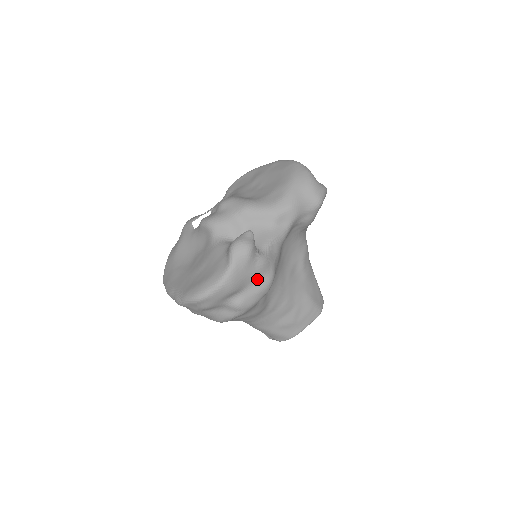
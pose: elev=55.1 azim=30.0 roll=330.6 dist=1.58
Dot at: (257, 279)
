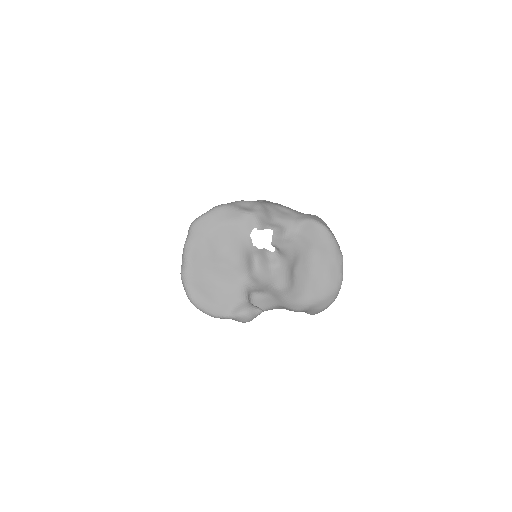
Dot at: occluded
